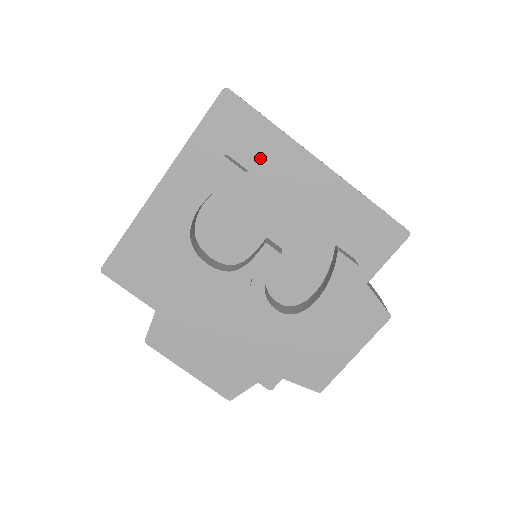
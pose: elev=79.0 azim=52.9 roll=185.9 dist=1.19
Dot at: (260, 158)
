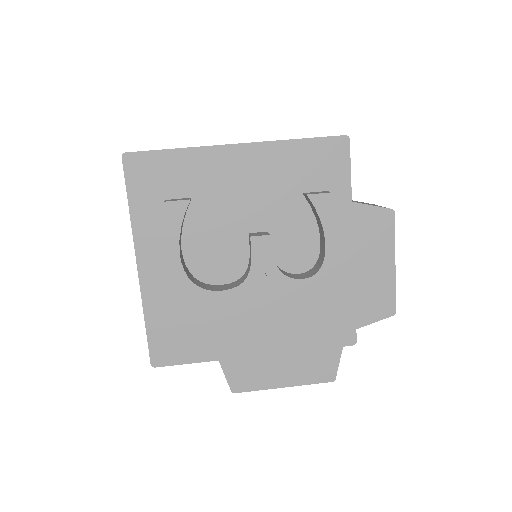
Dot at: (192, 181)
